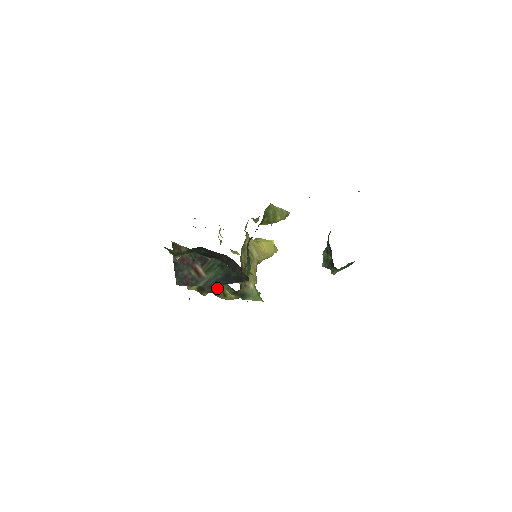
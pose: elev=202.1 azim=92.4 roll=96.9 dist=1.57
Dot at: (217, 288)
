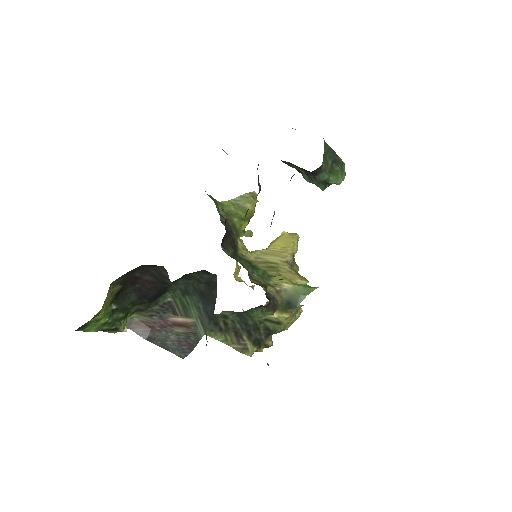
Dot at: (262, 324)
